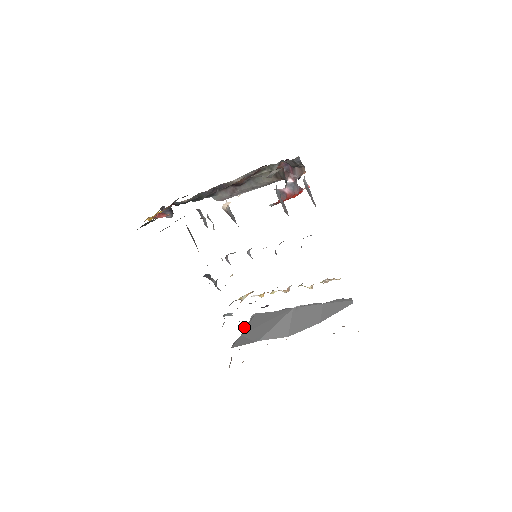
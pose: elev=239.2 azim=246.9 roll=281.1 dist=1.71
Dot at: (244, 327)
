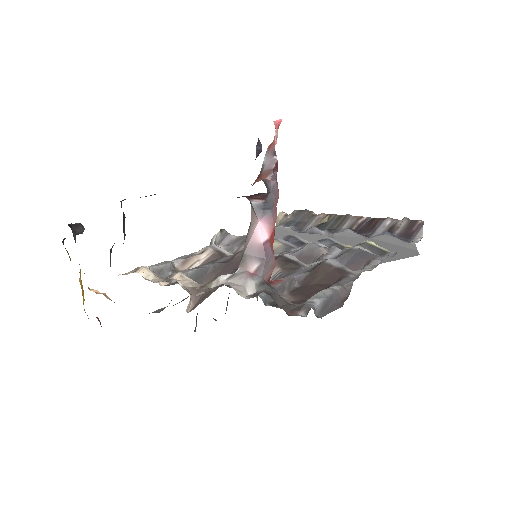
Dot at: occluded
